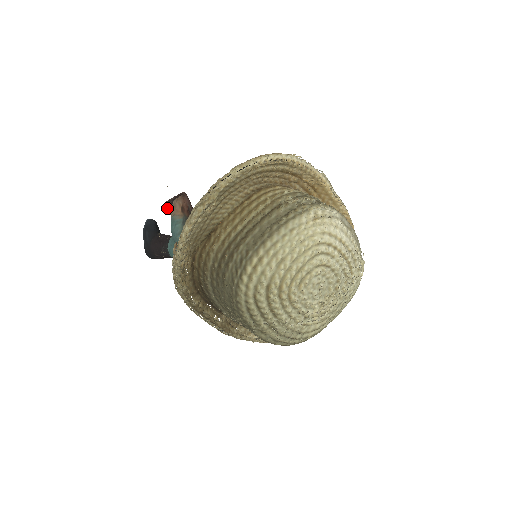
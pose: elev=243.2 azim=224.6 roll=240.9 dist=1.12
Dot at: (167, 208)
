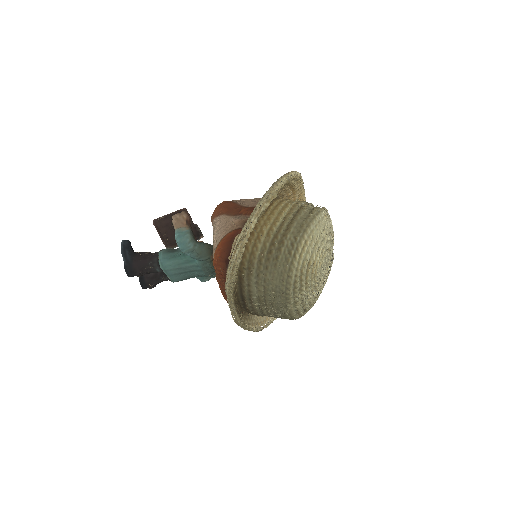
Dot at: (155, 226)
